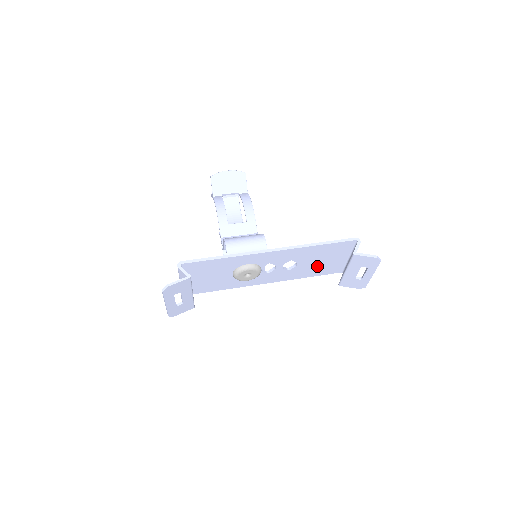
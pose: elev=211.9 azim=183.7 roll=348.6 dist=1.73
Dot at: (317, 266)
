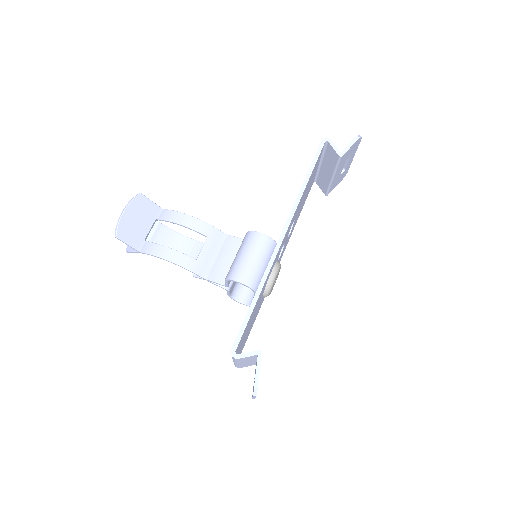
Dot at: (303, 201)
